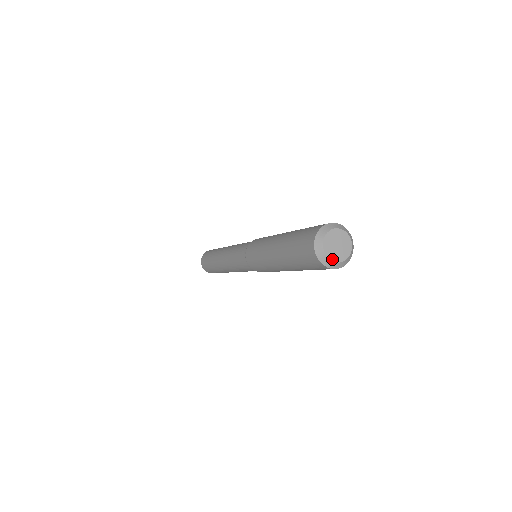
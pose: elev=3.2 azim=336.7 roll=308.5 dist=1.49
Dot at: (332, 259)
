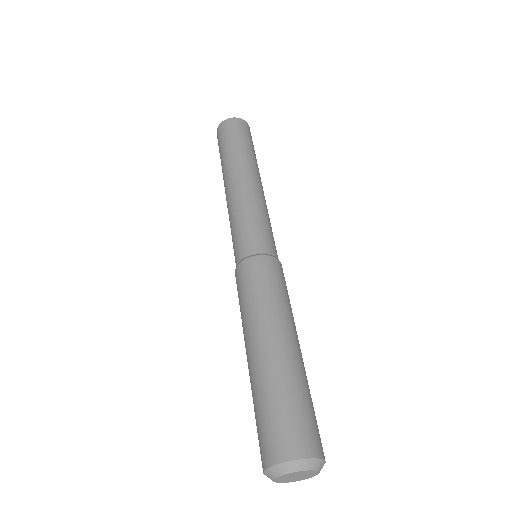
Dot at: occluded
